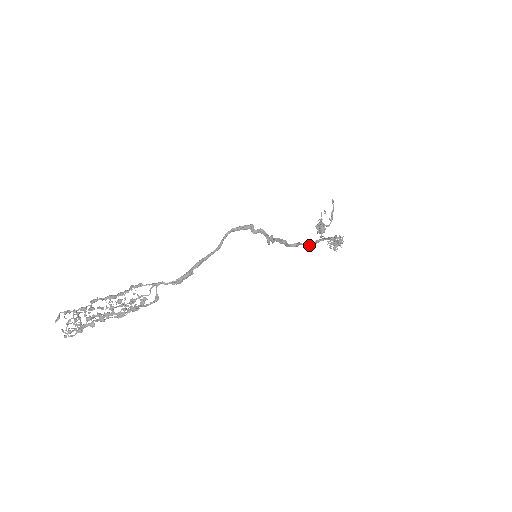
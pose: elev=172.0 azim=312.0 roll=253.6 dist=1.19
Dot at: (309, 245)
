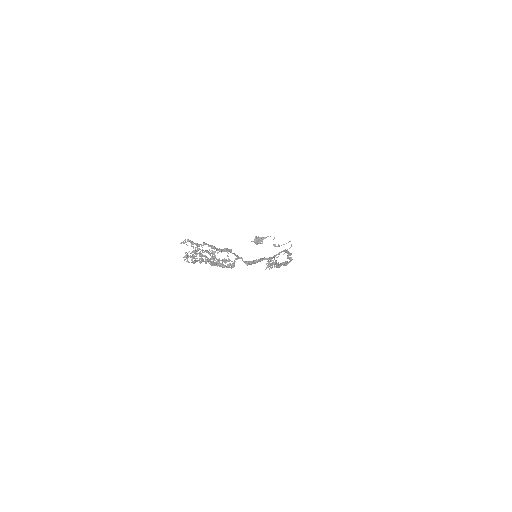
Dot at: occluded
